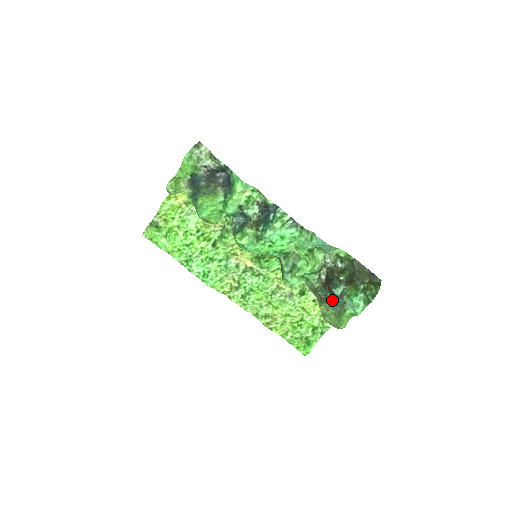
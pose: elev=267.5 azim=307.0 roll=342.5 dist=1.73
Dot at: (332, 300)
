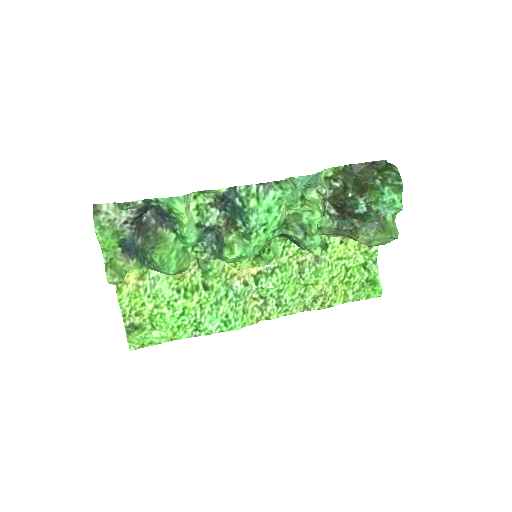
Dot at: (363, 222)
